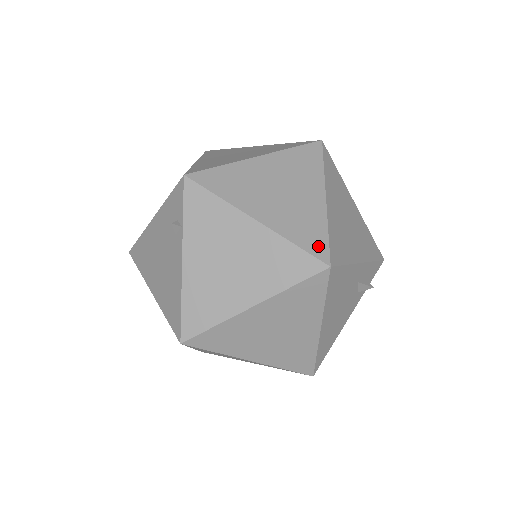
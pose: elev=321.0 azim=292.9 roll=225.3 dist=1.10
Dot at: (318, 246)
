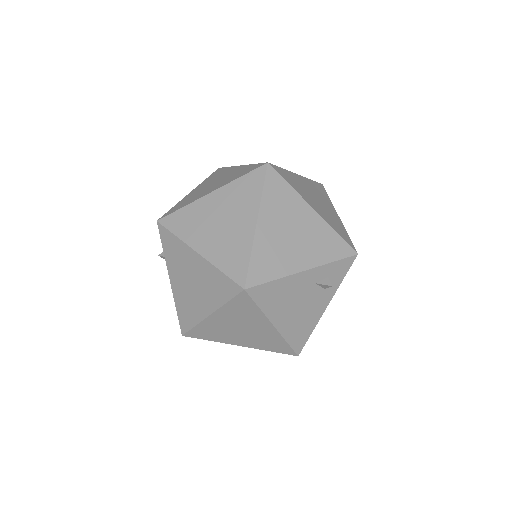
Dot at: (239, 271)
